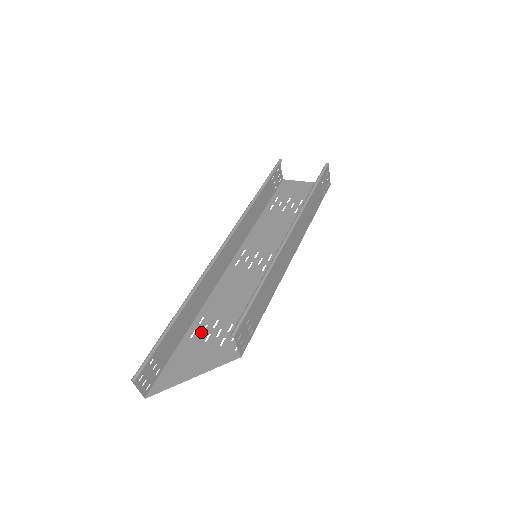
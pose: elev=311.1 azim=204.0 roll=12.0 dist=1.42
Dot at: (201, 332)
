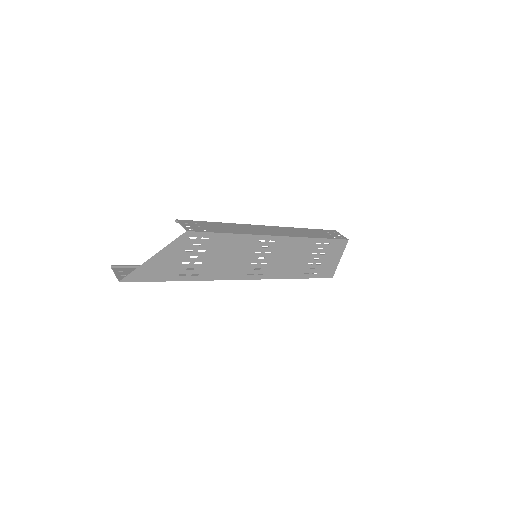
Dot at: (187, 270)
